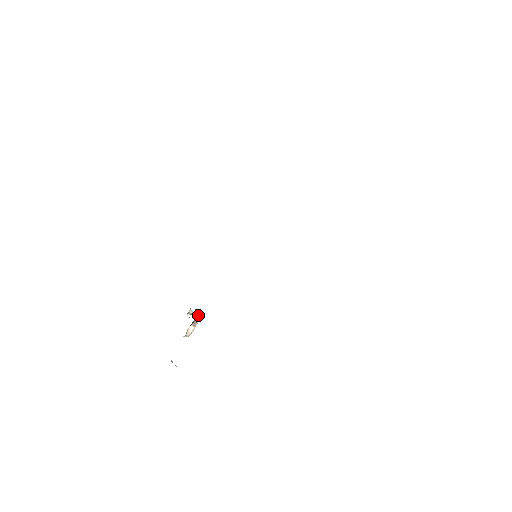
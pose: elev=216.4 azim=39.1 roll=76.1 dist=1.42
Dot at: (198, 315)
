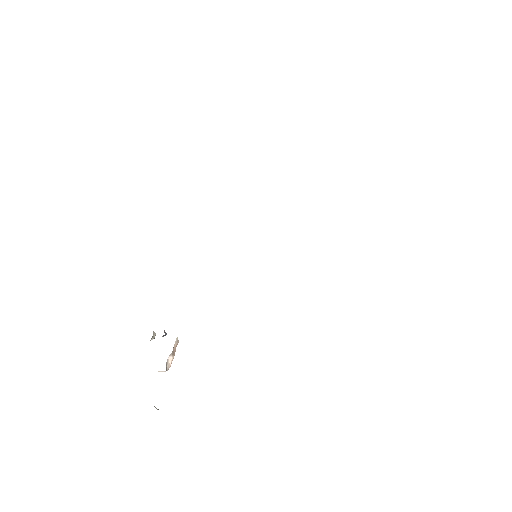
Dot at: occluded
